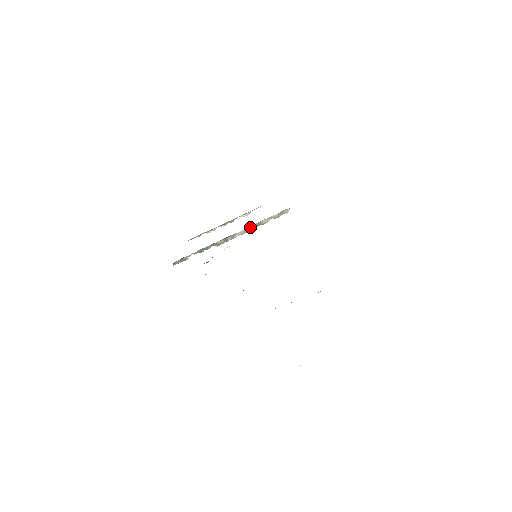
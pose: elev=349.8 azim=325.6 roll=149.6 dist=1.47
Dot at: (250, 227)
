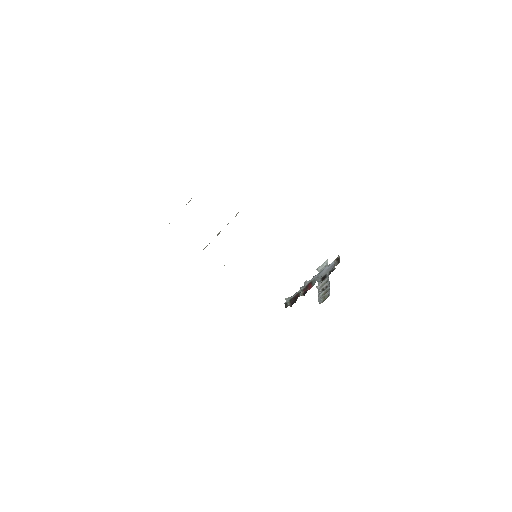
Dot at: occluded
